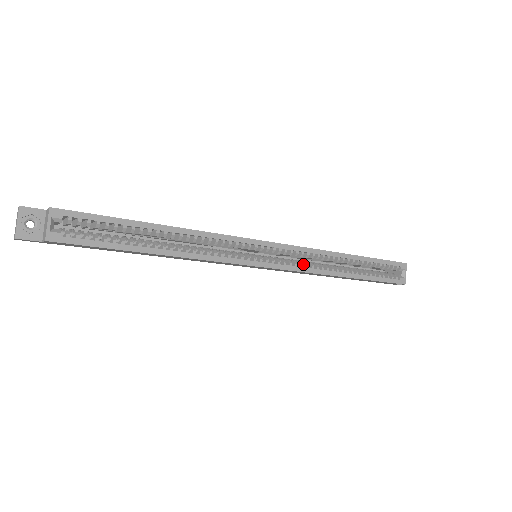
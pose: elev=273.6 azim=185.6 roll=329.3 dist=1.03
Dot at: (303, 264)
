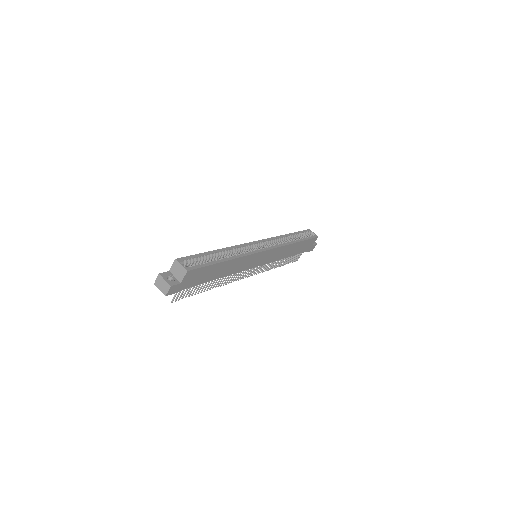
Dot at: occluded
